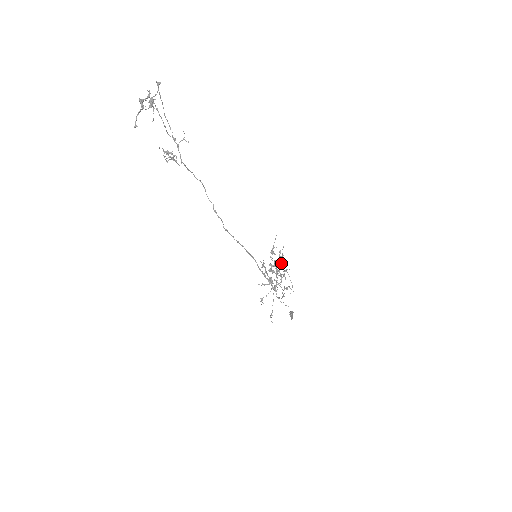
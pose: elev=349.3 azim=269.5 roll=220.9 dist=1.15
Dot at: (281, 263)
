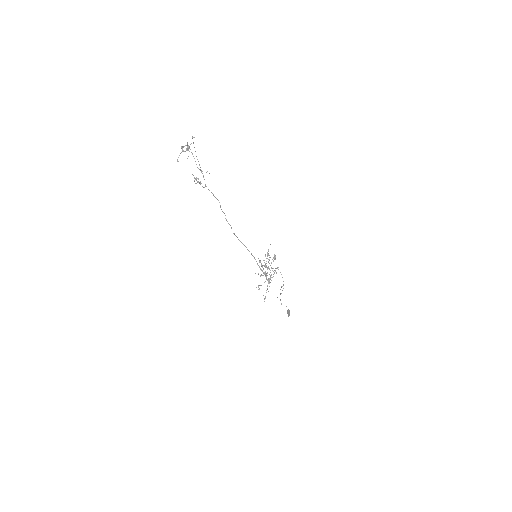
Dot at: occluded
